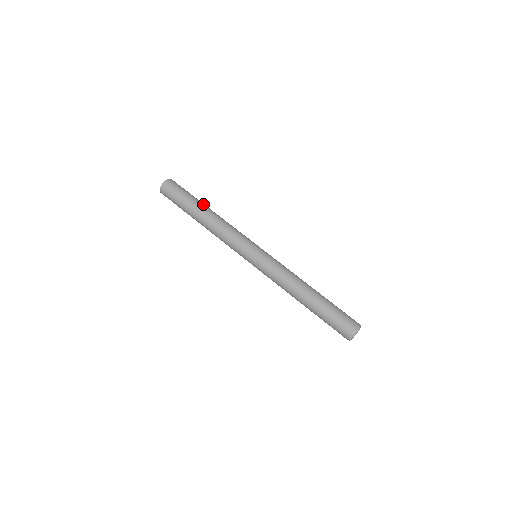
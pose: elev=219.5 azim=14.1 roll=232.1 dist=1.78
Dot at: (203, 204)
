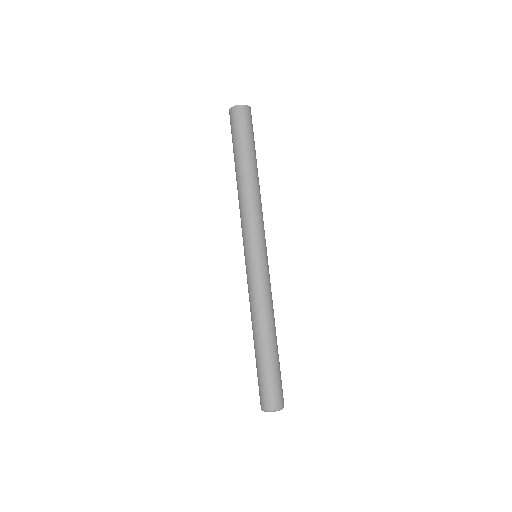
Dot at: occluded
